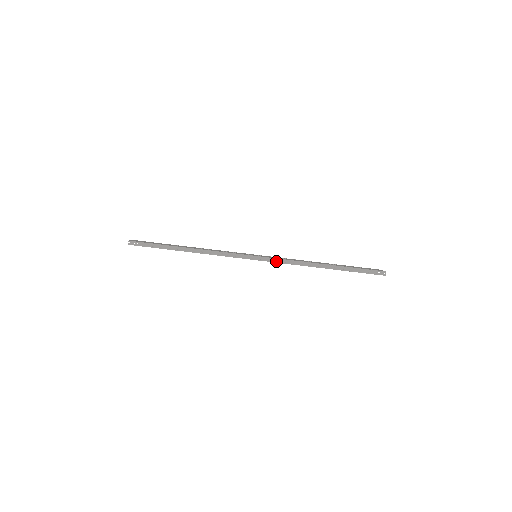
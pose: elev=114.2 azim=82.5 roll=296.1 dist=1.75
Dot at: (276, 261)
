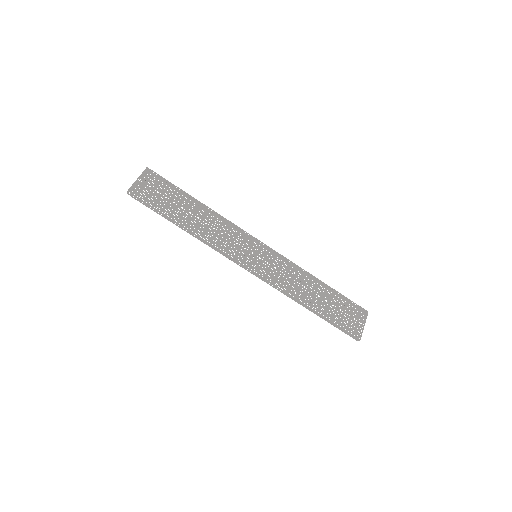
Dot at: (267, 282)
